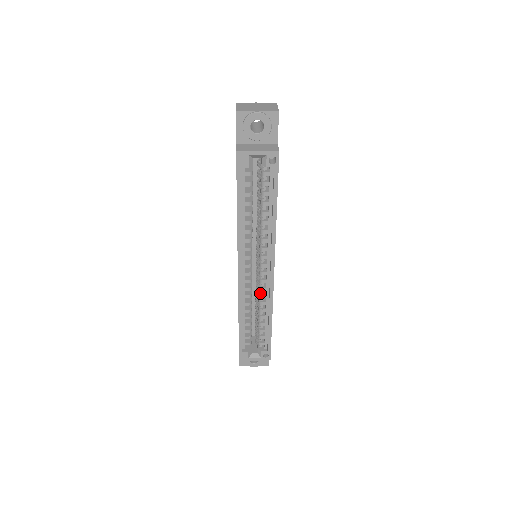
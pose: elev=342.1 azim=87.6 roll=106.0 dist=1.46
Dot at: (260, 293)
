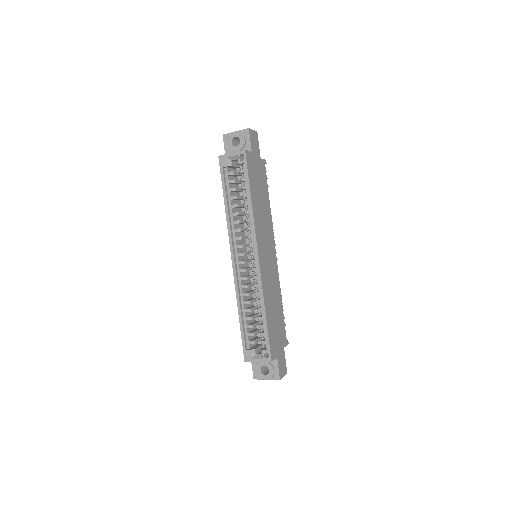
Dot at: (254, 284)
